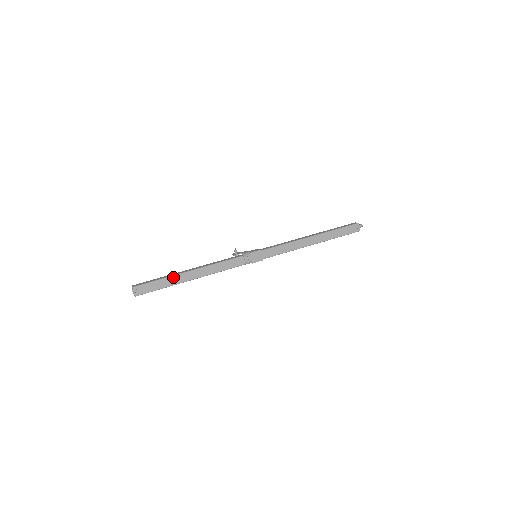
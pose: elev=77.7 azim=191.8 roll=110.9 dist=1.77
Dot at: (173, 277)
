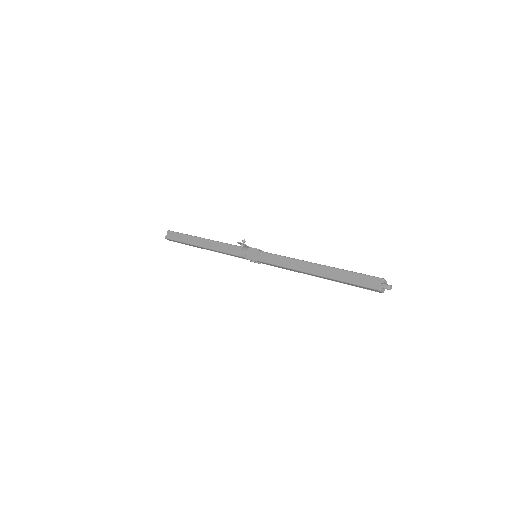
Dot at: (191, 237)
